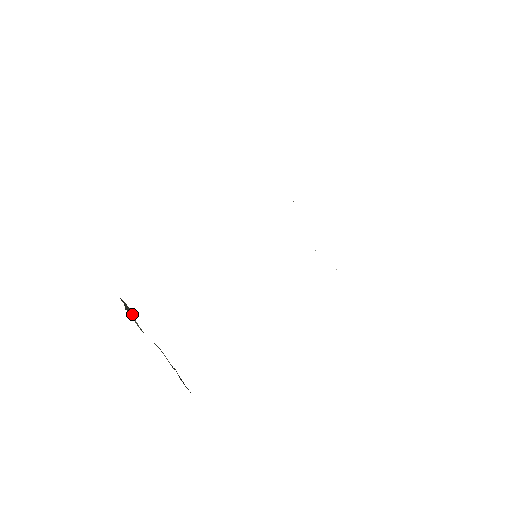
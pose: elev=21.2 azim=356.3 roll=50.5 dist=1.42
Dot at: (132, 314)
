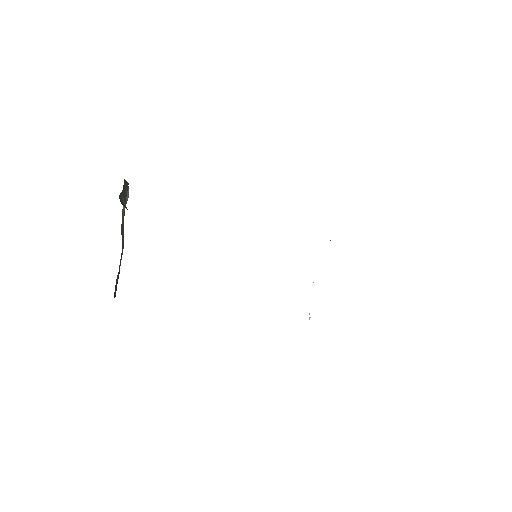
Dot at: (128, 196)
